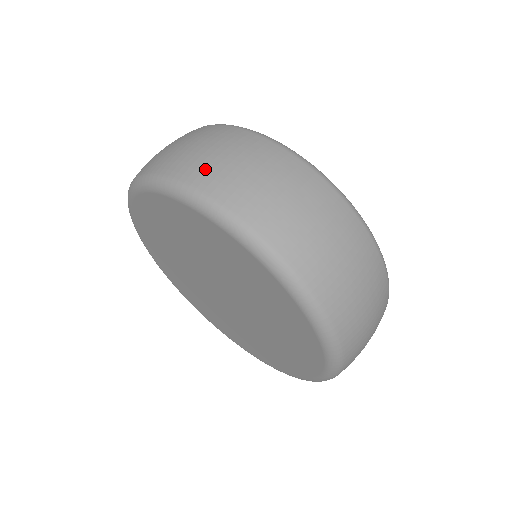
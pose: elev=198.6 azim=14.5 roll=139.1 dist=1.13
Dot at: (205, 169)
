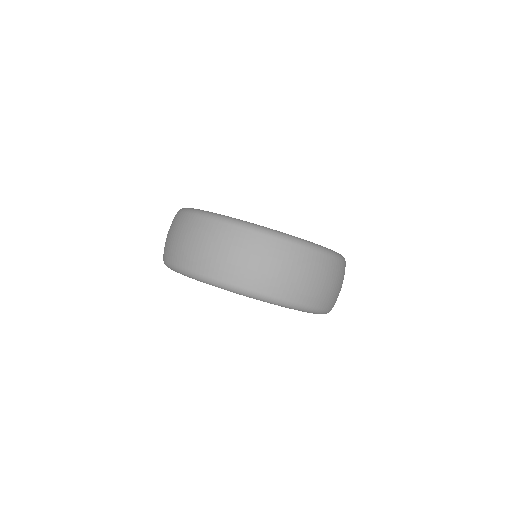
Dot at: (303, 292)
